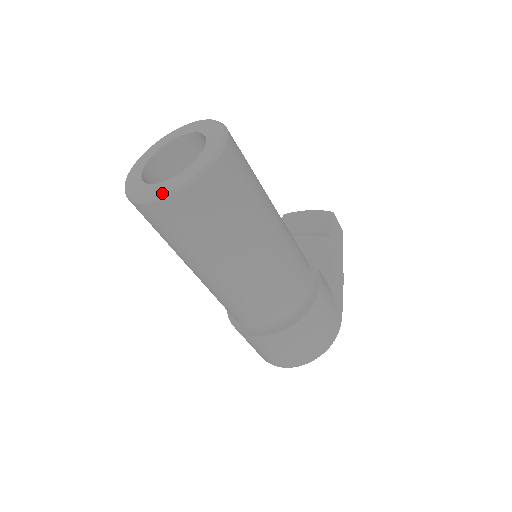
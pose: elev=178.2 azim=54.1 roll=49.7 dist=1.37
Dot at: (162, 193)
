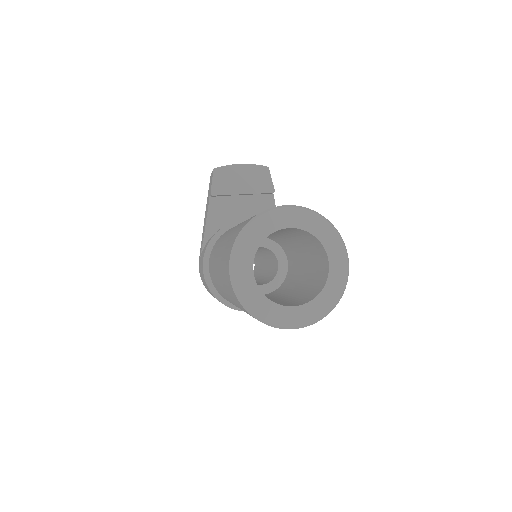
Dot at: (317, 319)
